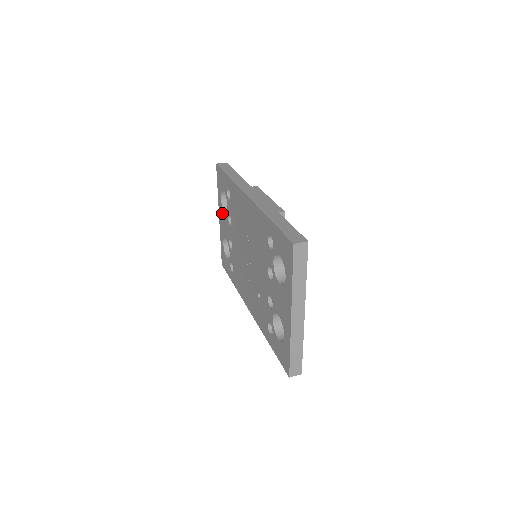
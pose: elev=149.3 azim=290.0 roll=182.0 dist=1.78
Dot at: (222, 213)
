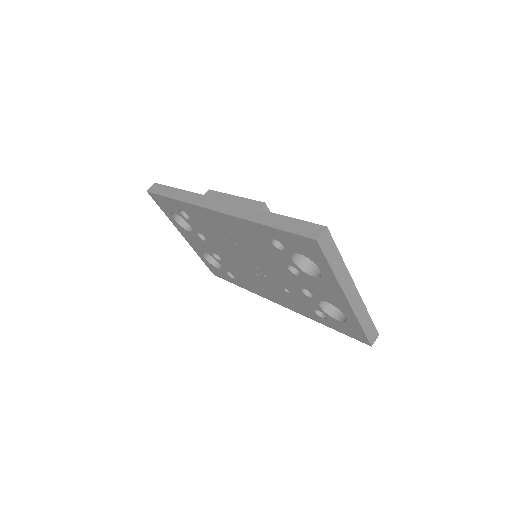
Dot at: (185, 233)
